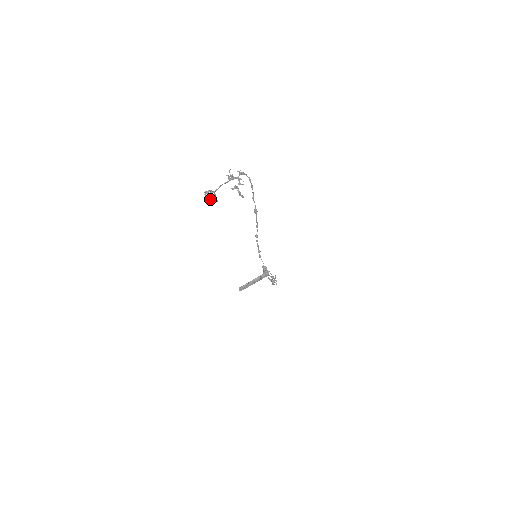
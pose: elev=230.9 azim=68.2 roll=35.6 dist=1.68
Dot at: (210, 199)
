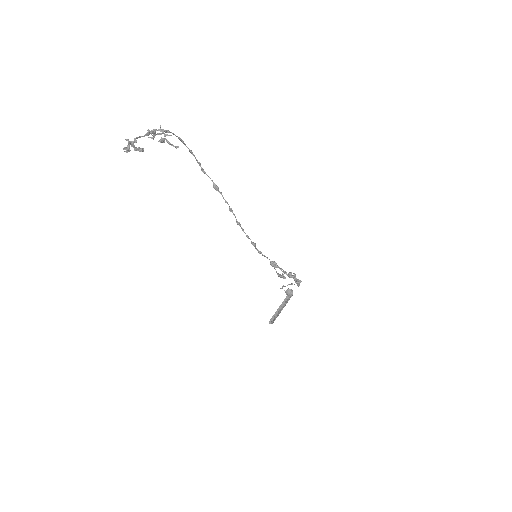
Dot at: occluded
